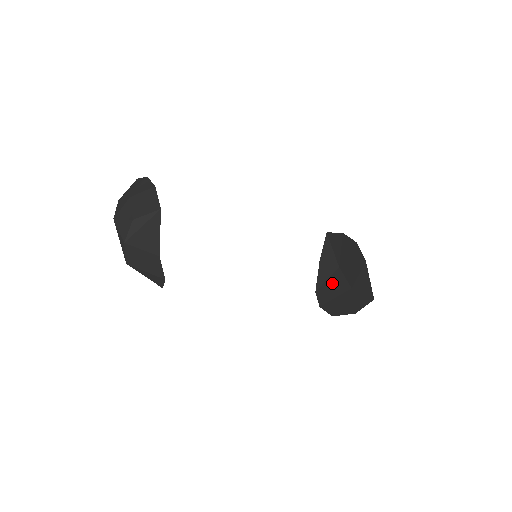
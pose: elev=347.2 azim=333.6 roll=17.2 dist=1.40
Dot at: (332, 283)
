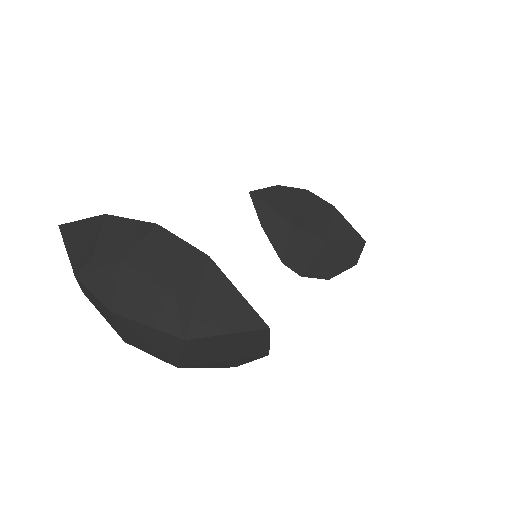
Dot at: (297, 245)
